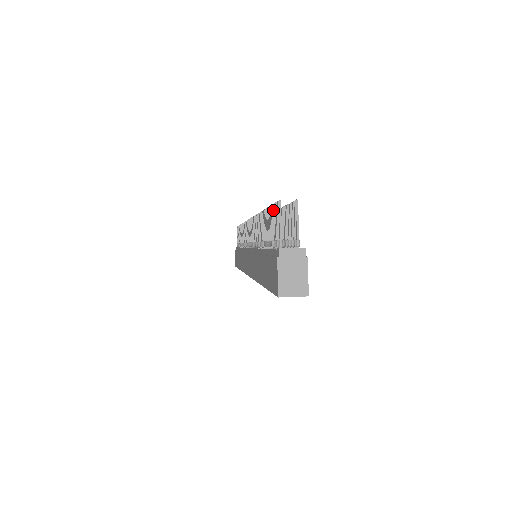
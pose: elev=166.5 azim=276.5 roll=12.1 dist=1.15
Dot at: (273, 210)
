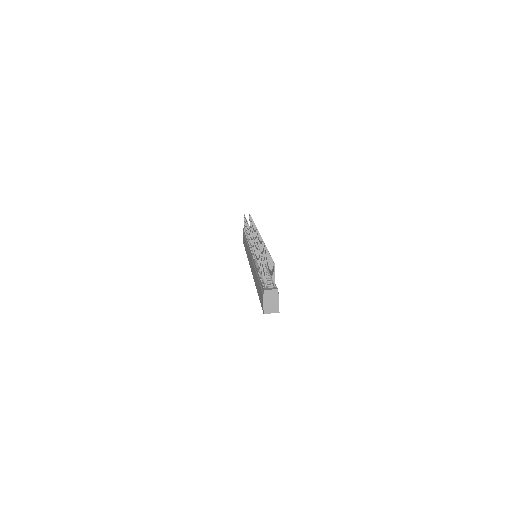
Dot at: (262, 261)
